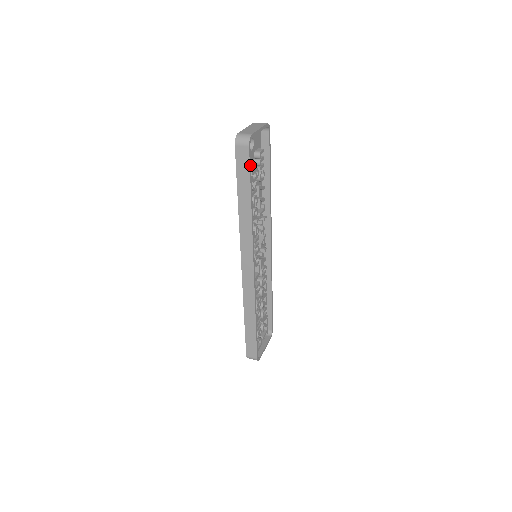
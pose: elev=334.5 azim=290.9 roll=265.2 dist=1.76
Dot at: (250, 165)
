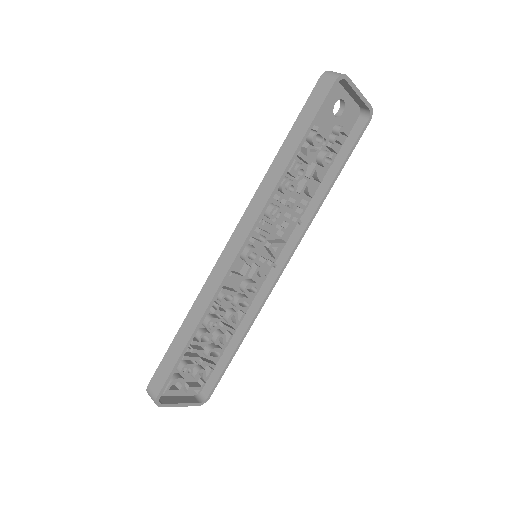
Dot at: (322, 106)
